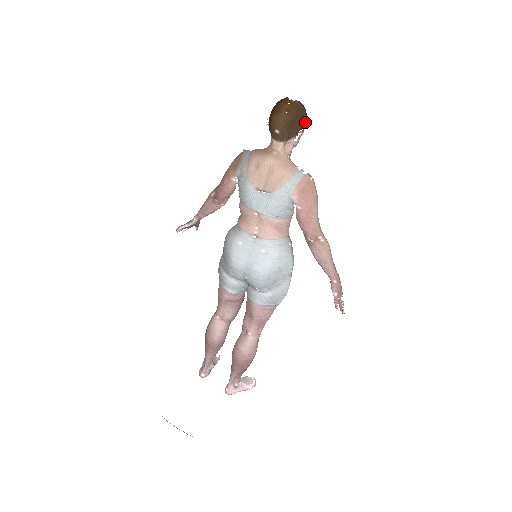
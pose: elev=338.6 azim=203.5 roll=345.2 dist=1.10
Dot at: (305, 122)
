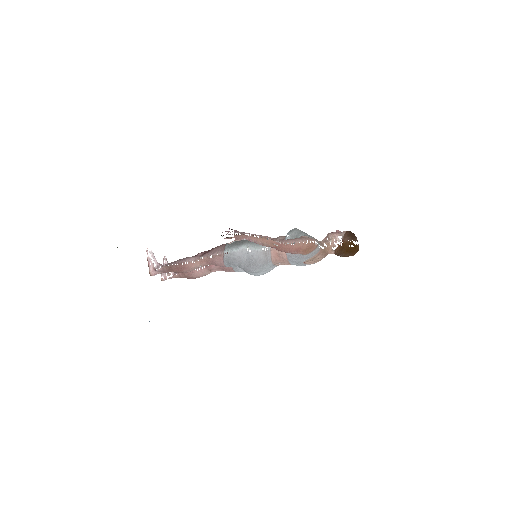
Dot at: occluded
